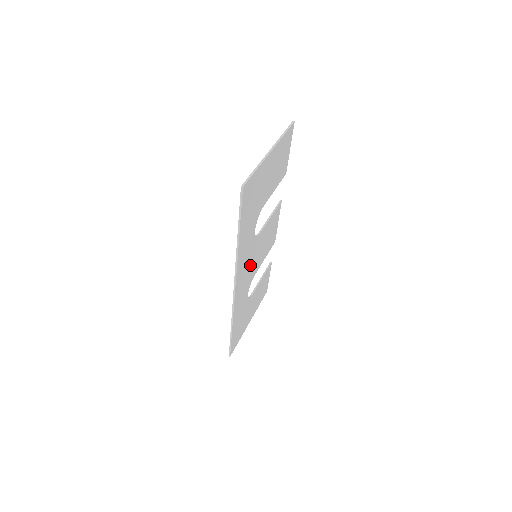
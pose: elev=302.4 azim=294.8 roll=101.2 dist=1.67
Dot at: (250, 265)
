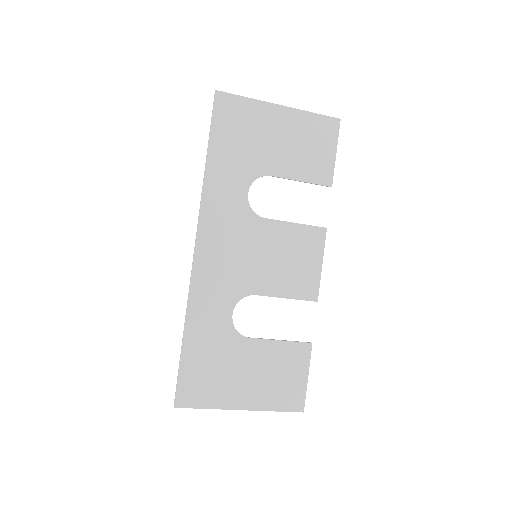
Dot at: (238, 252)
